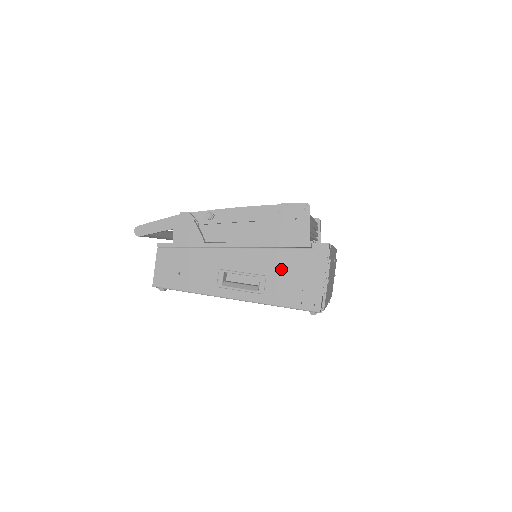
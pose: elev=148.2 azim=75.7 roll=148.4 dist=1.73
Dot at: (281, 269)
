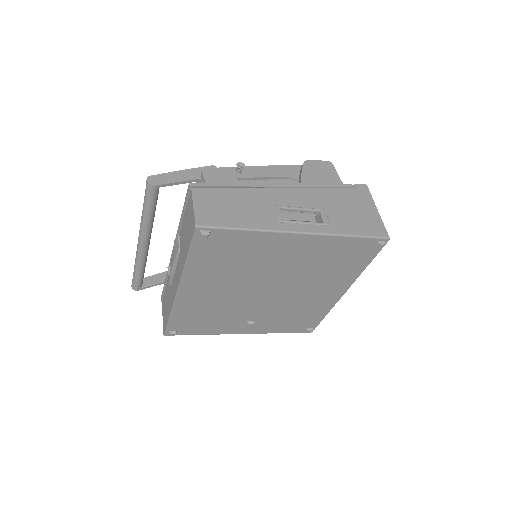
Dot at: (336, 204)
